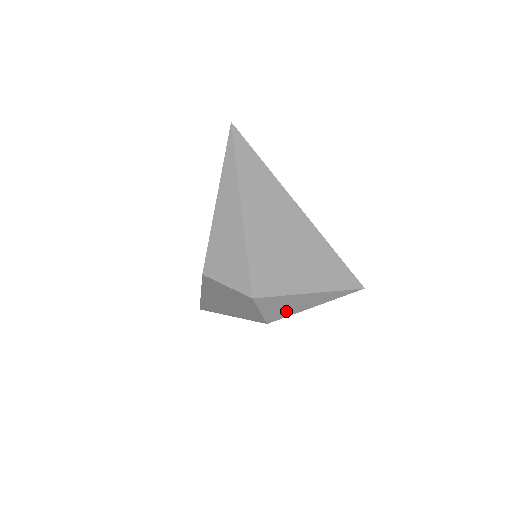
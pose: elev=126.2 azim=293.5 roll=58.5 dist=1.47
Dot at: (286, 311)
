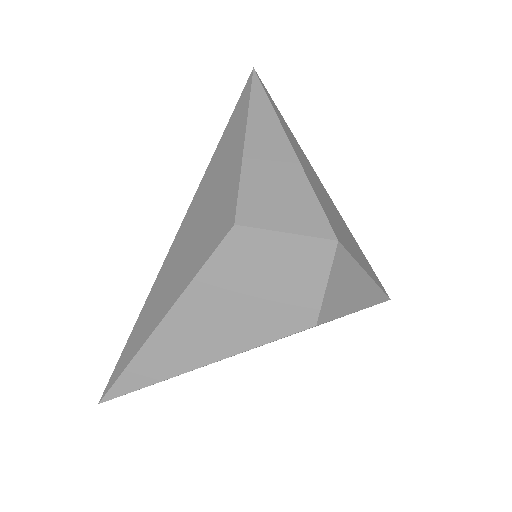
Dot at: (339, 304)
